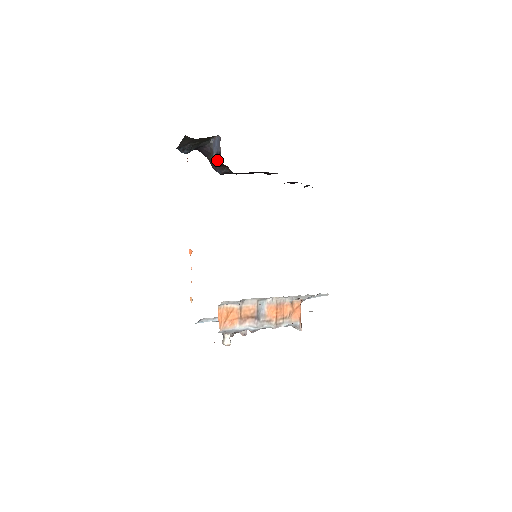
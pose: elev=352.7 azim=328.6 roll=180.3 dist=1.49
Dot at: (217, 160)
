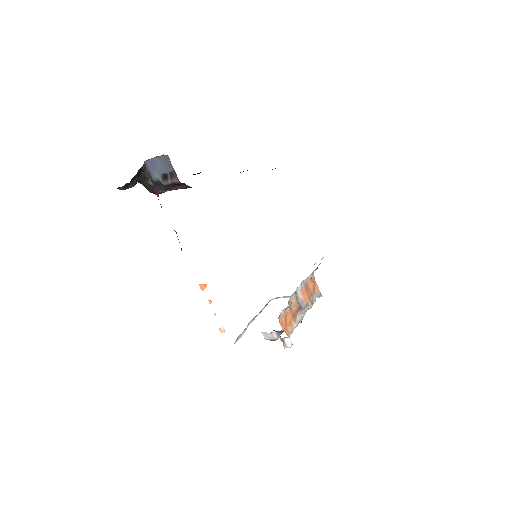
Dot at: (170, 182)
